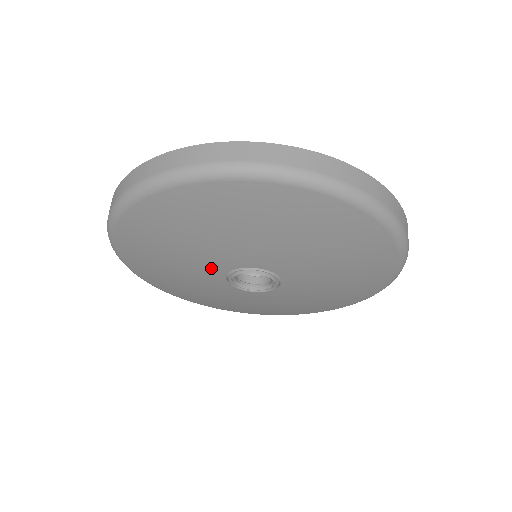
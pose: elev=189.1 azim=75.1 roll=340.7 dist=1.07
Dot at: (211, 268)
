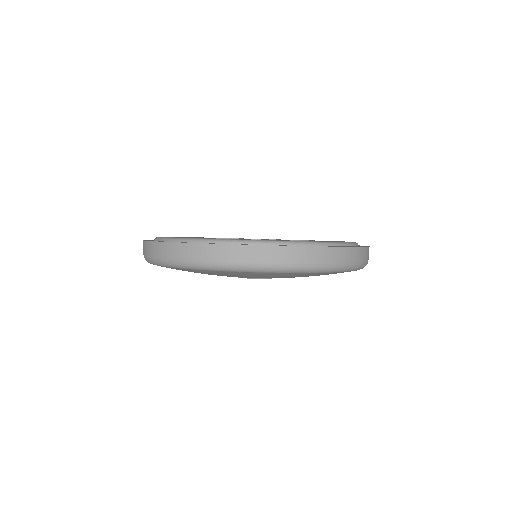
Dot at: occluded
